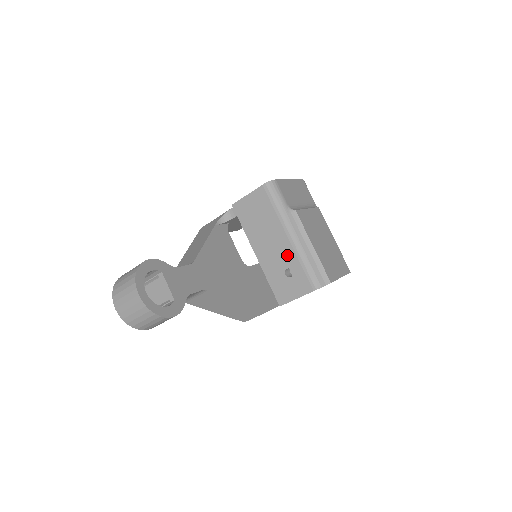
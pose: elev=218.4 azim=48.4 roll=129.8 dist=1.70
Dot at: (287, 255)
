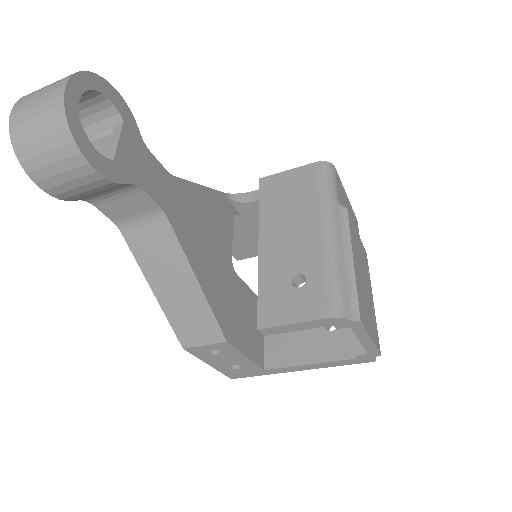
Dot at: (308, 255)
